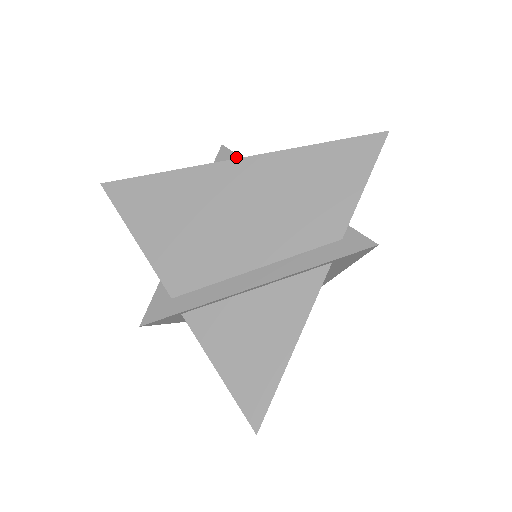
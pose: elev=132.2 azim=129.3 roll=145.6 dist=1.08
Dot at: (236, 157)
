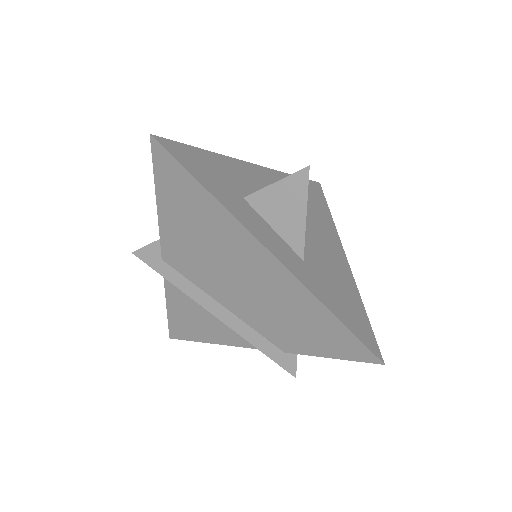
Dot at: (303, 200)
